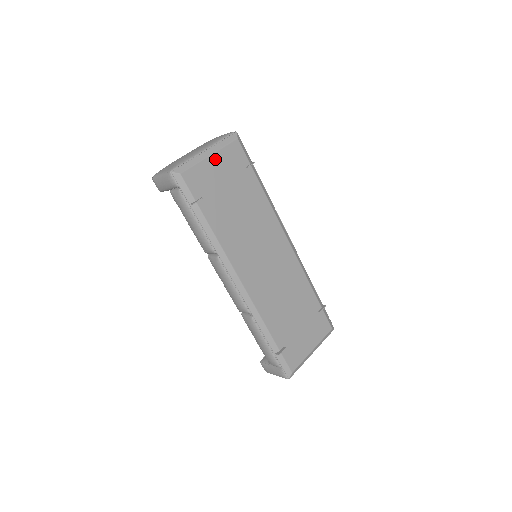
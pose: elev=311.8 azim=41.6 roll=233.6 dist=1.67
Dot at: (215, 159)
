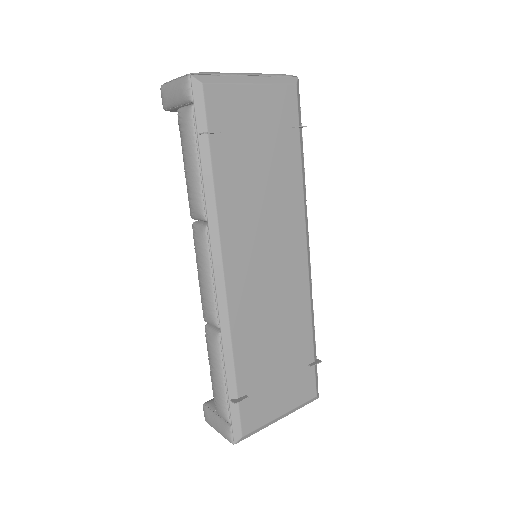
Dot at: (257, 93)
